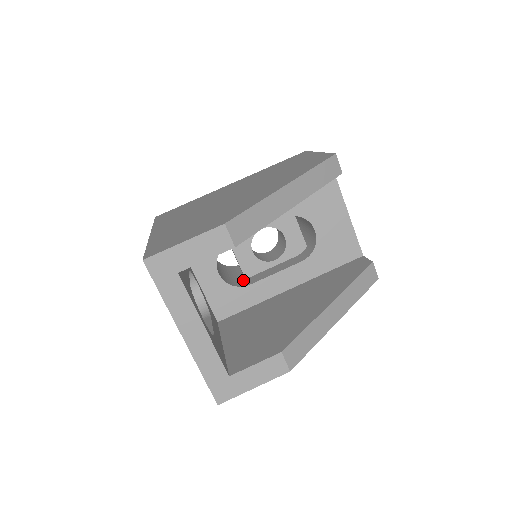
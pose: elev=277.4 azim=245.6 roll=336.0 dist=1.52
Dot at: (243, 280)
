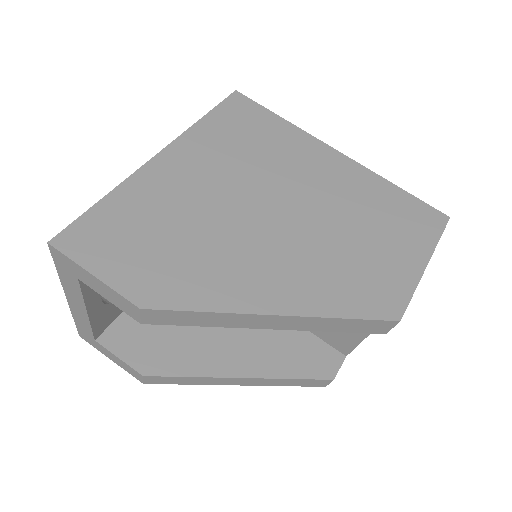
Dot at: occluded
